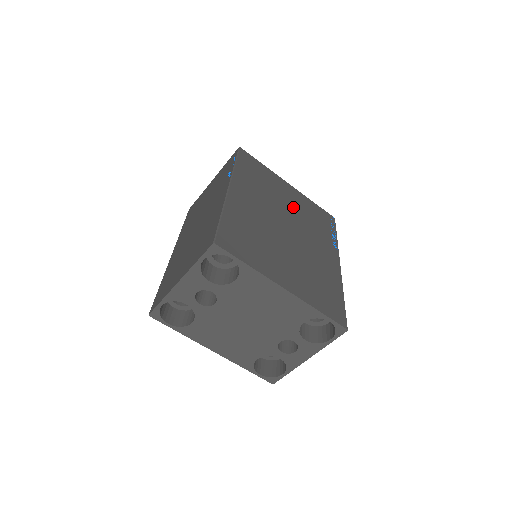
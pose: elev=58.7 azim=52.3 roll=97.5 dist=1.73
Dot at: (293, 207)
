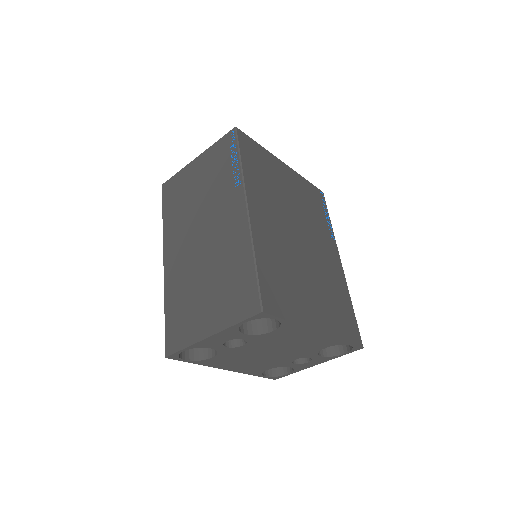
Dot at: (295, 200)
